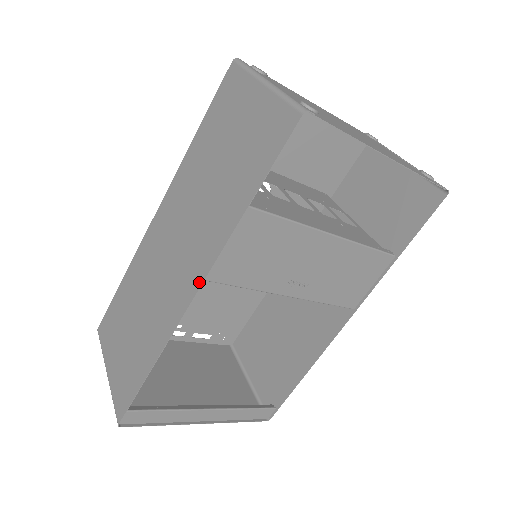
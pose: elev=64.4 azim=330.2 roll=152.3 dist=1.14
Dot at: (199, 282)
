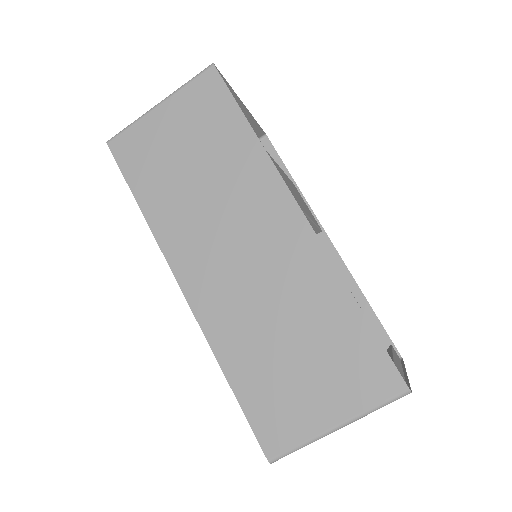
Dot at: (291, 203)
